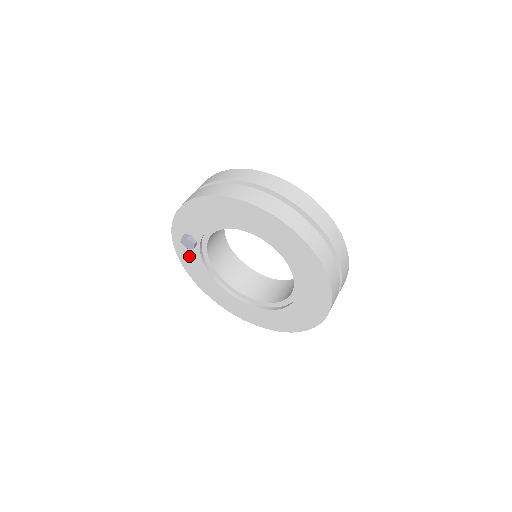
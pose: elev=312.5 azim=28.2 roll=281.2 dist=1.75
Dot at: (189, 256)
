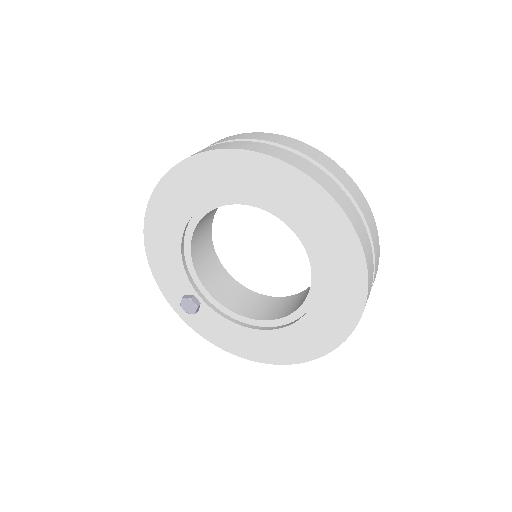
Dot at: (214, 328)
